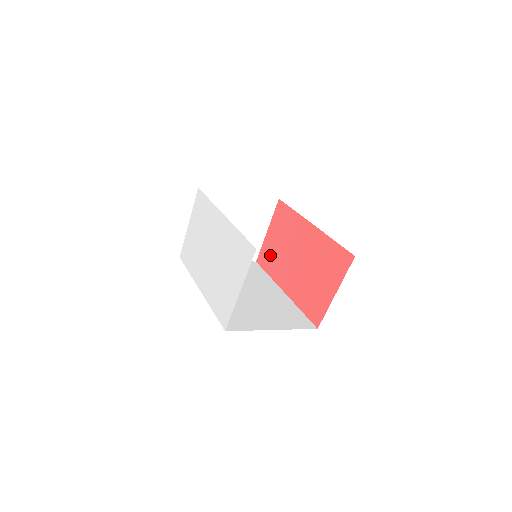
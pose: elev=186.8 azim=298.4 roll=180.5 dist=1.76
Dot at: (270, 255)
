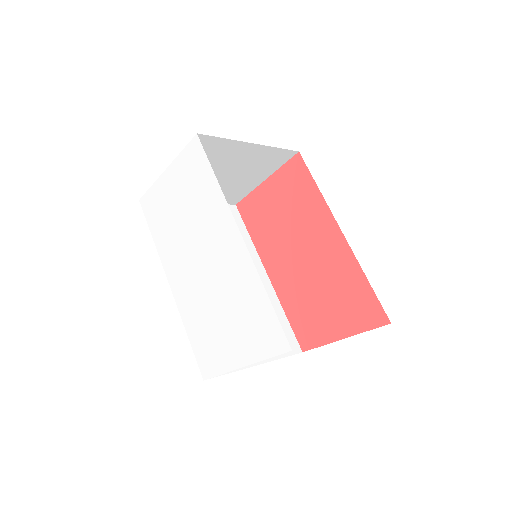
Dot at: (261, 215)
